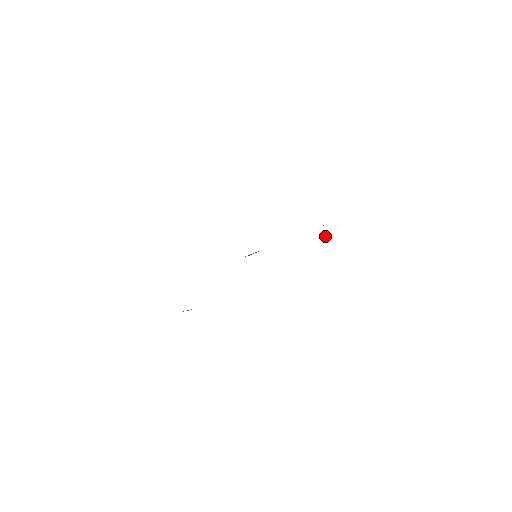
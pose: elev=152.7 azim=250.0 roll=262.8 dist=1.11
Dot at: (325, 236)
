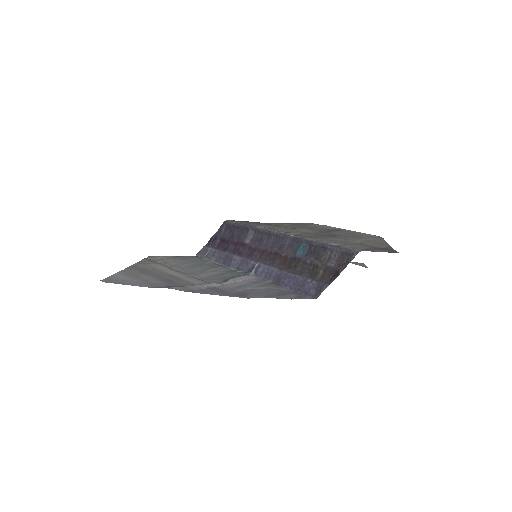
Dot at: (303, 235)
